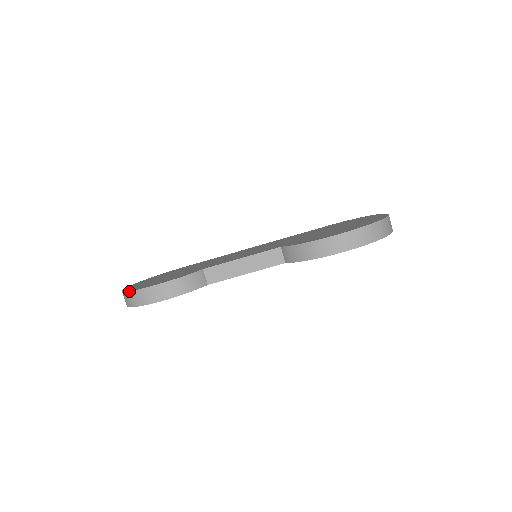
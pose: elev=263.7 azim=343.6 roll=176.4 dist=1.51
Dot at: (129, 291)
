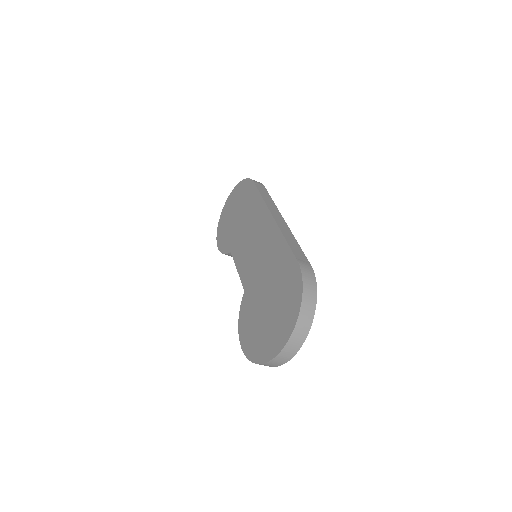
Dot at: (217, 229)
